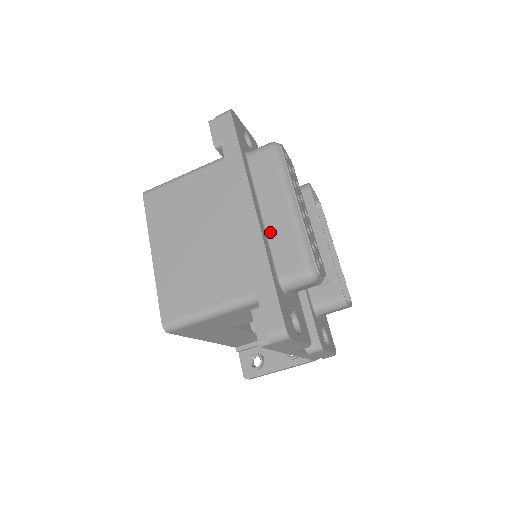
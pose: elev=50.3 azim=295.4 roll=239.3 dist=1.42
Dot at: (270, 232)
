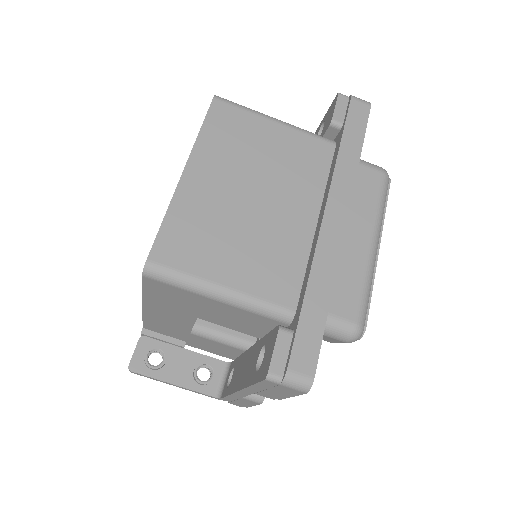
Dot at: occluded
